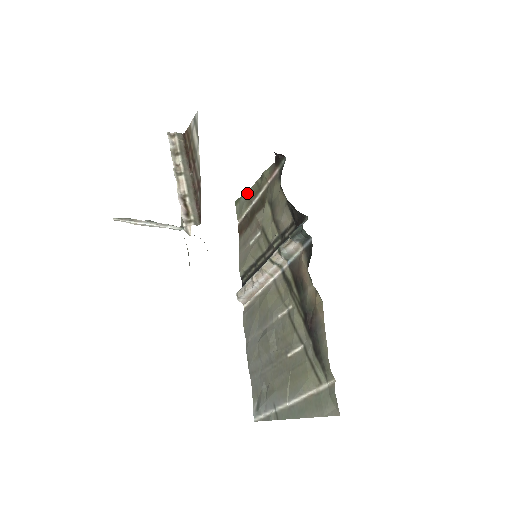
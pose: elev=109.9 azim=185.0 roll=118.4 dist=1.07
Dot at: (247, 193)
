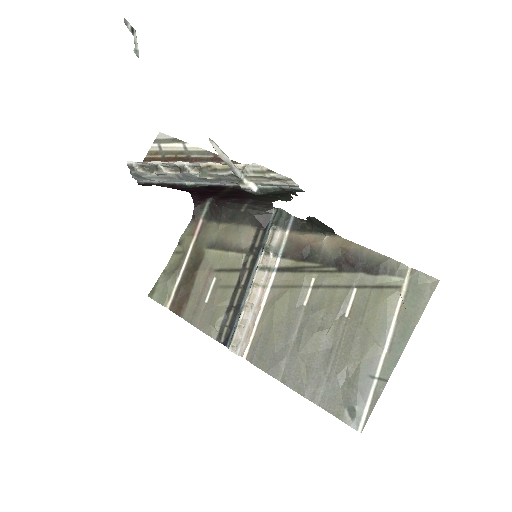
Dot at: (164, 273)
